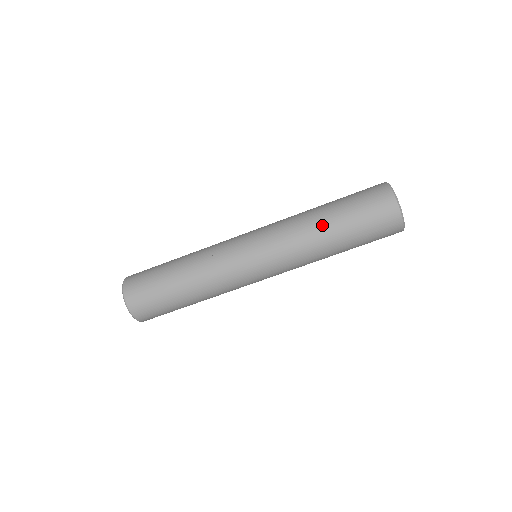
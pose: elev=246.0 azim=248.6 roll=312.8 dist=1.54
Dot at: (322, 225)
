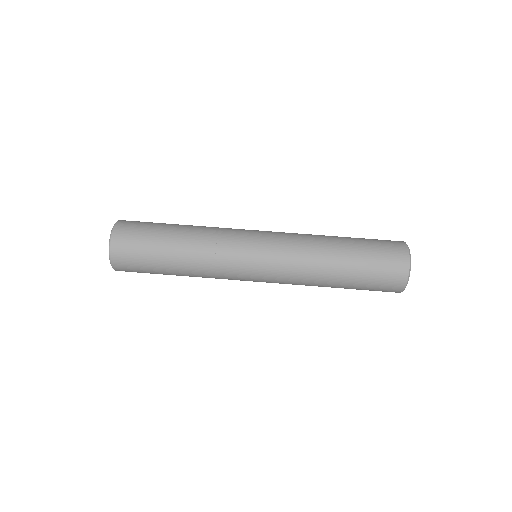
Dot at: (334, 252)
